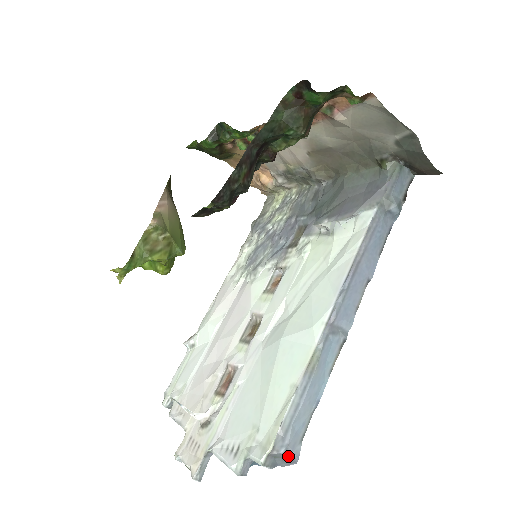
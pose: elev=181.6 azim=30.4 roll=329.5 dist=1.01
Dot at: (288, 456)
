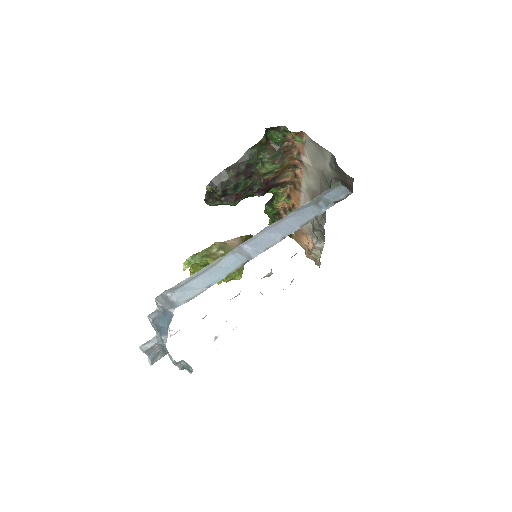
Dot at: (172, 301)
